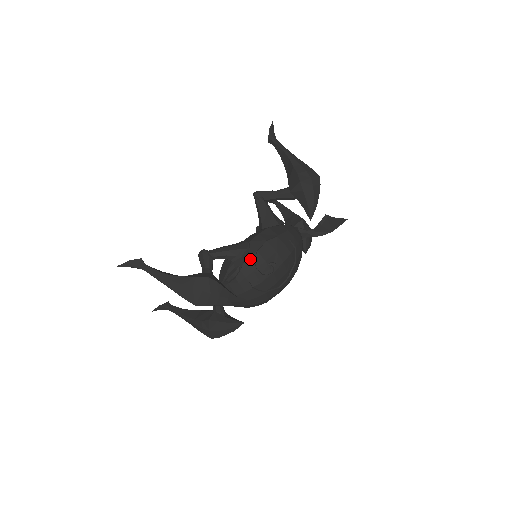
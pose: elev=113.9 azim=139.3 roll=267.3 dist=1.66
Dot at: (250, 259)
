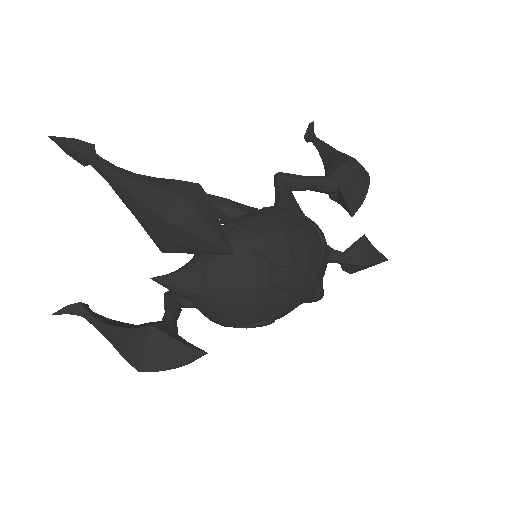
Dot at: (261, 219)
